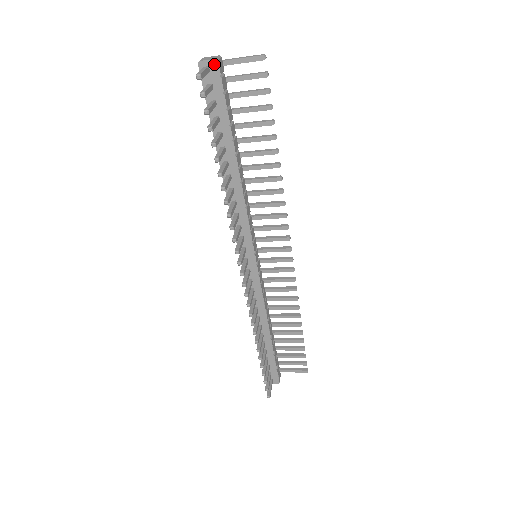
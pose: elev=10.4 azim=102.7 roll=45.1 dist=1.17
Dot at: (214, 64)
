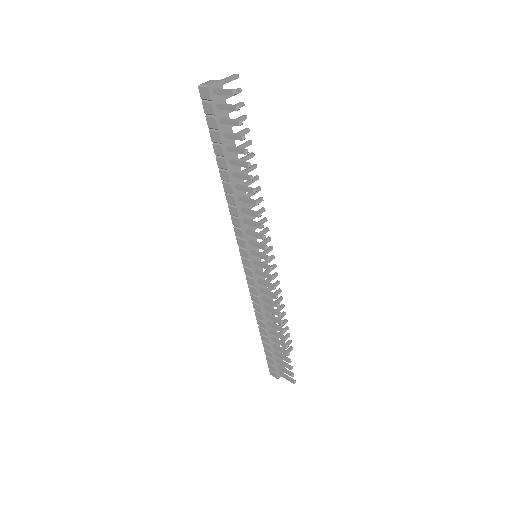
Dot at: (219, 85)
